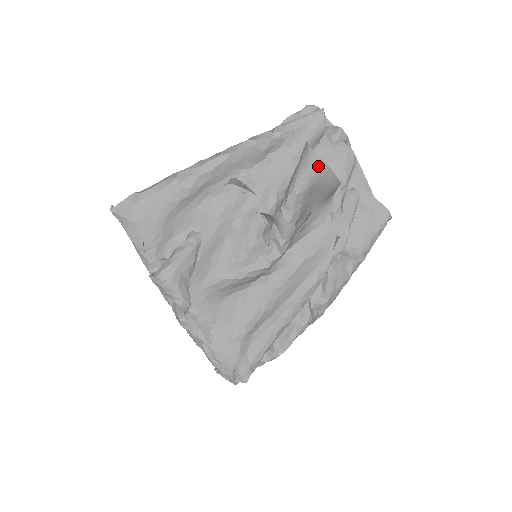
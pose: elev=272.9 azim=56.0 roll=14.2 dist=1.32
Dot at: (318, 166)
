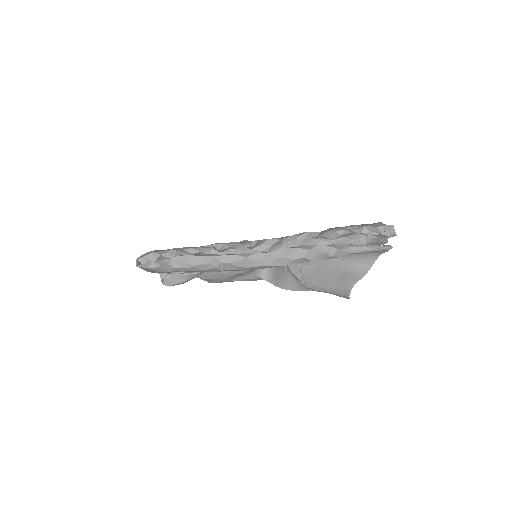
Dot at: occluded
